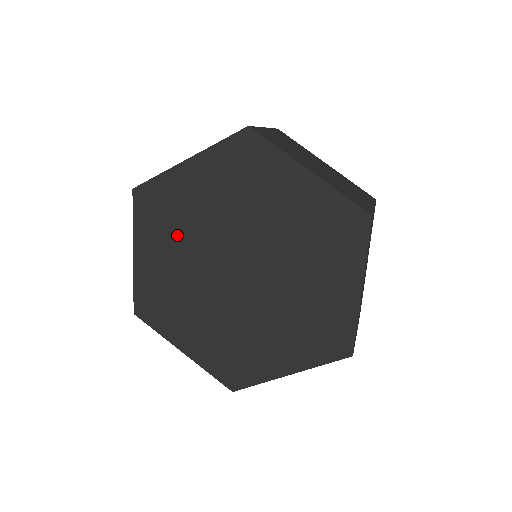
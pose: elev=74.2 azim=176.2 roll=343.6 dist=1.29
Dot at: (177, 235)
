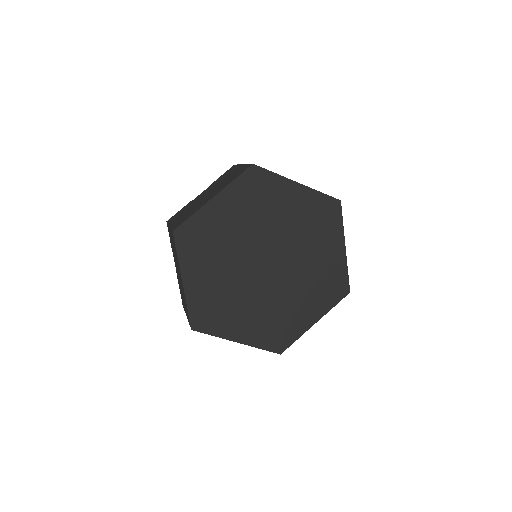
Dot at: (252, 214)
